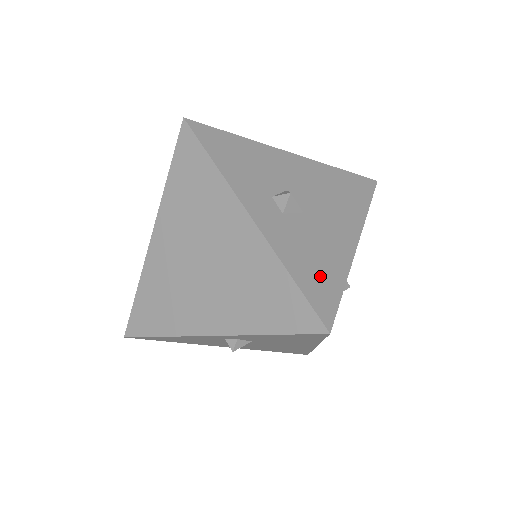
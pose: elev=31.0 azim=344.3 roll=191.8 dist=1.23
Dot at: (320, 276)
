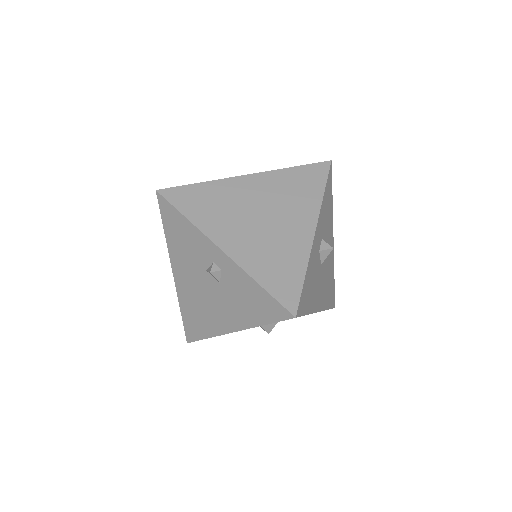
Dot at: (308, 294)
